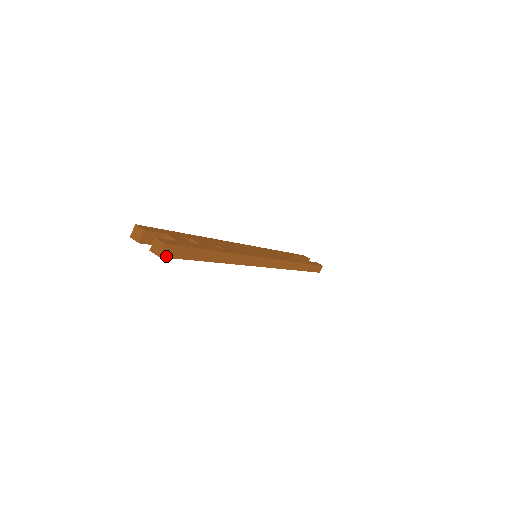
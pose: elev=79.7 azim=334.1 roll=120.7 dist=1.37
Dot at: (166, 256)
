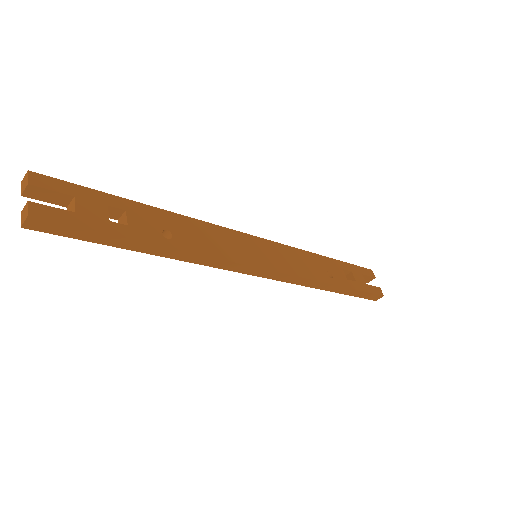
Dot at: (36, 229)
